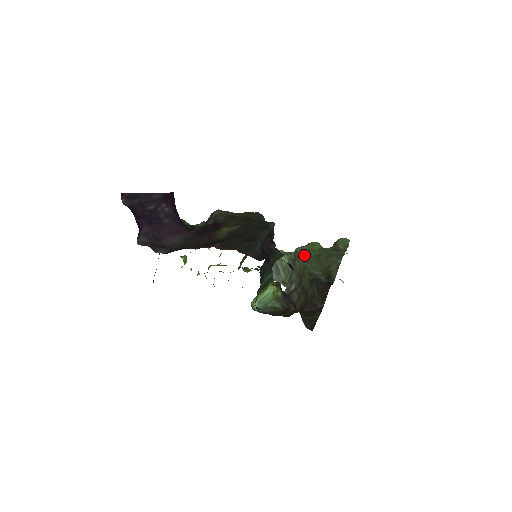
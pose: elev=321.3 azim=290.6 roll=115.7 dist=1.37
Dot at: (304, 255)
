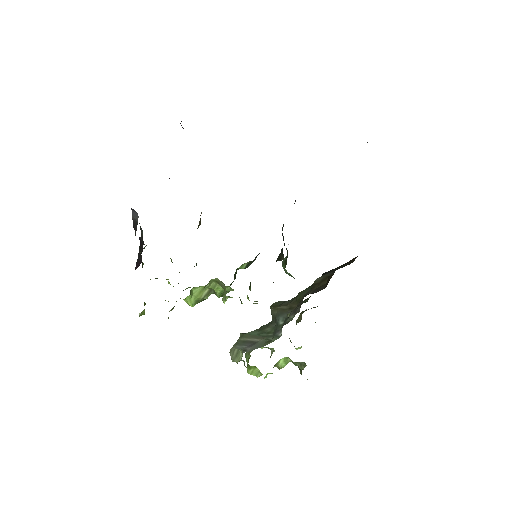
Dot at: (284, 301)
